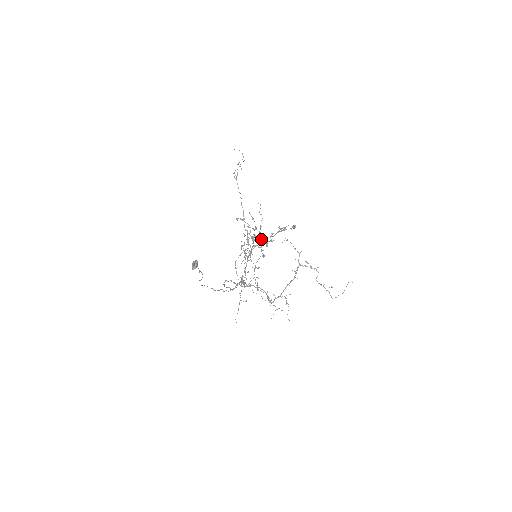
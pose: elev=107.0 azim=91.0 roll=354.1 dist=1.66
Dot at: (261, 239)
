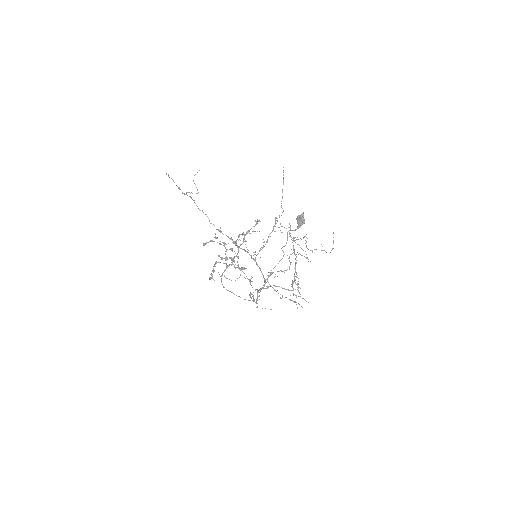
Dot at: (259, 231)
